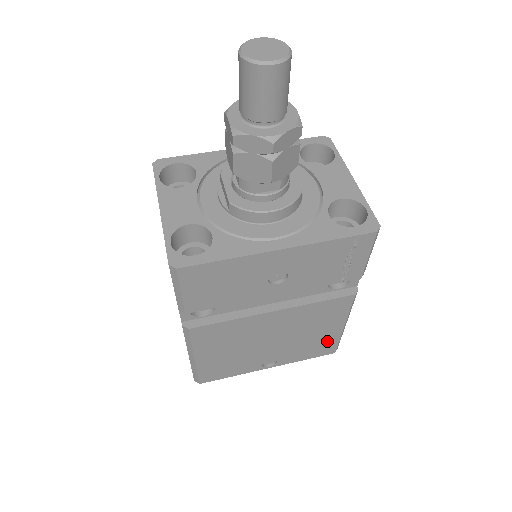
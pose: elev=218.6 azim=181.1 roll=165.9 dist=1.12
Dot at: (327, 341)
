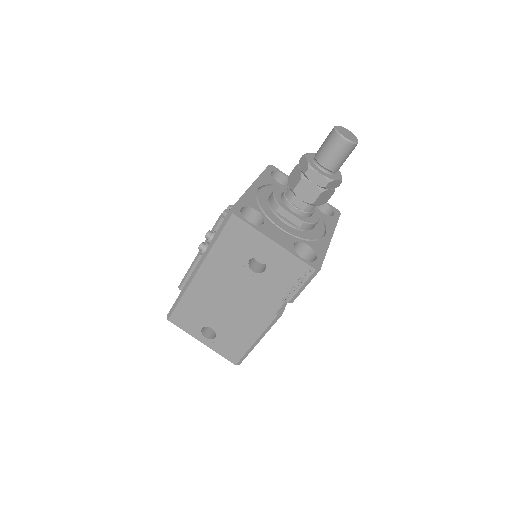
Dot at: occluded
